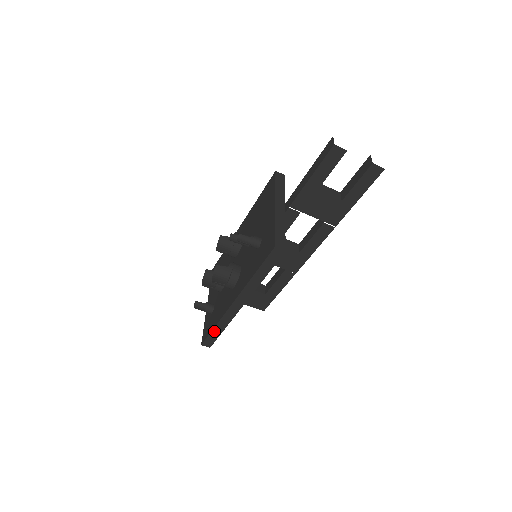
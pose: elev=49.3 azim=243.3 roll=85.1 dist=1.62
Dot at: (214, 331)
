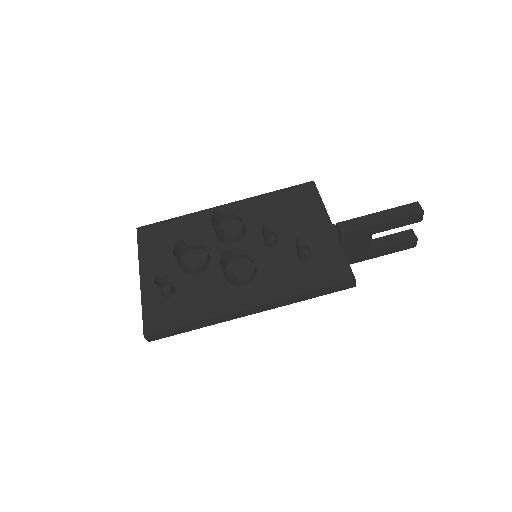
Dot at: (183, 327)
